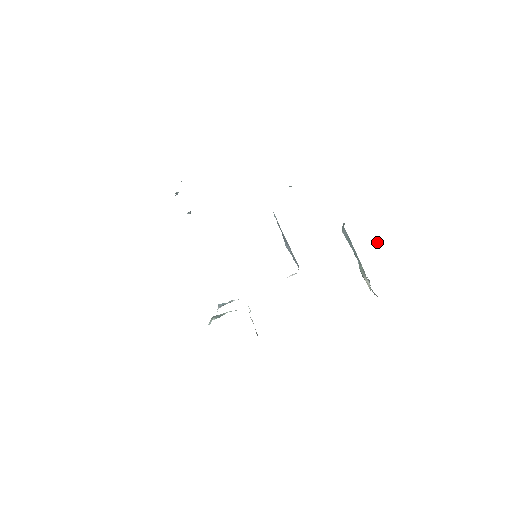
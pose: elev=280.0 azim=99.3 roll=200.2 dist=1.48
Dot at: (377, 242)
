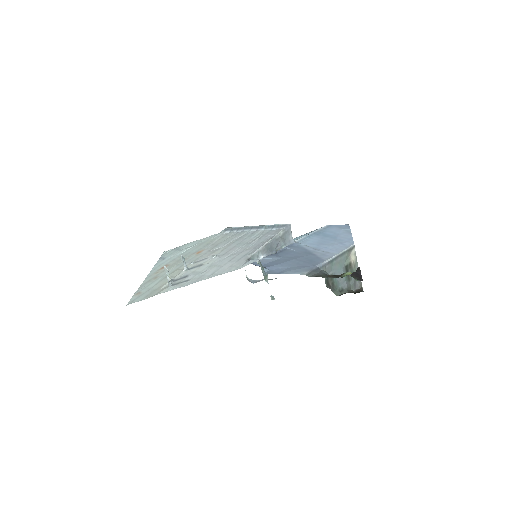
Dot at: occluded
